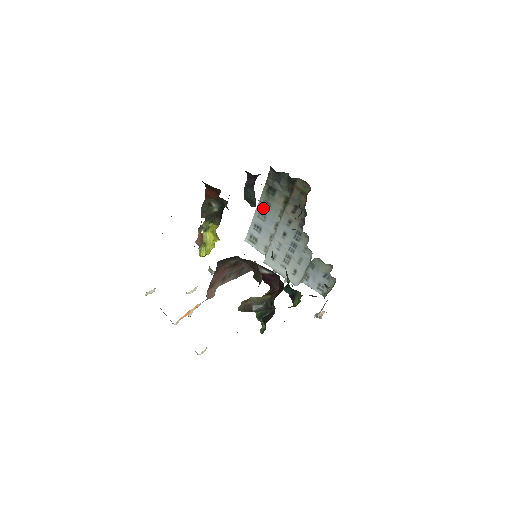
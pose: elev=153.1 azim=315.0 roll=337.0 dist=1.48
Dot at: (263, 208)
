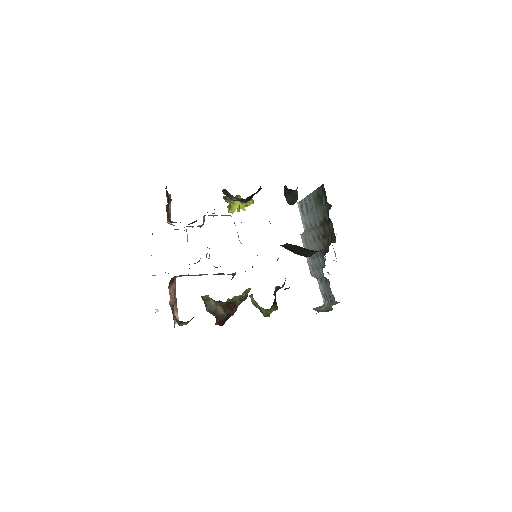
Dot at: (313, 201)
